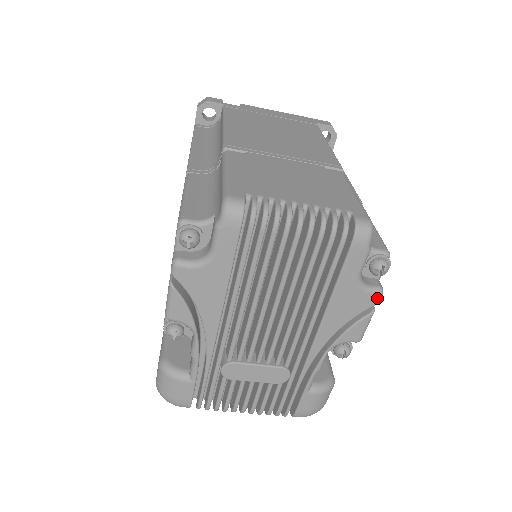
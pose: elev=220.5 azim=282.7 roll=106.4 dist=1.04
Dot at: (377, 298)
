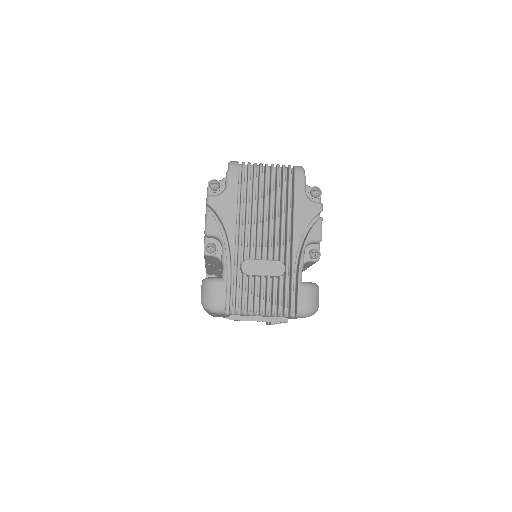
Dot at: (320, 207)
